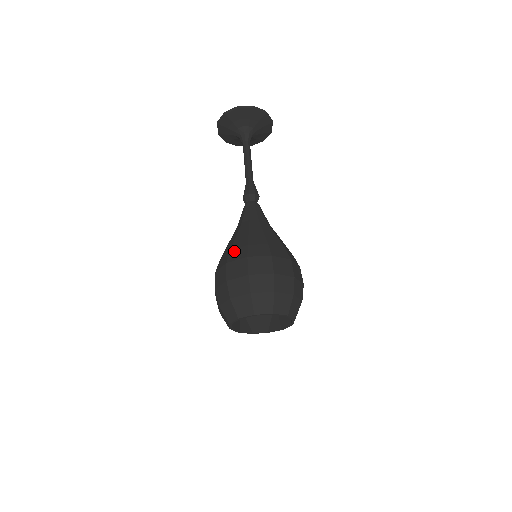
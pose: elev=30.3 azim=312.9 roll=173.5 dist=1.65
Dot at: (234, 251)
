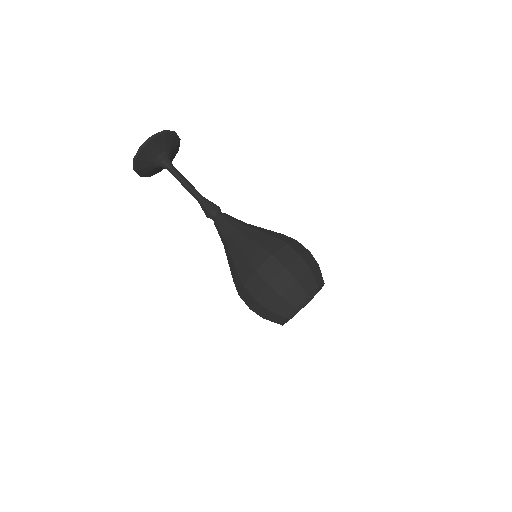
Dot at: (253, 258)
